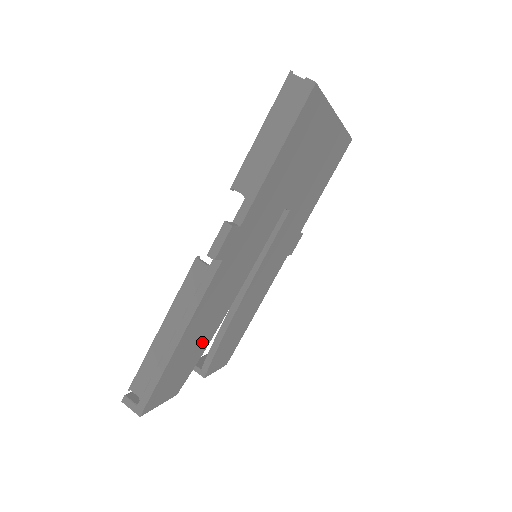
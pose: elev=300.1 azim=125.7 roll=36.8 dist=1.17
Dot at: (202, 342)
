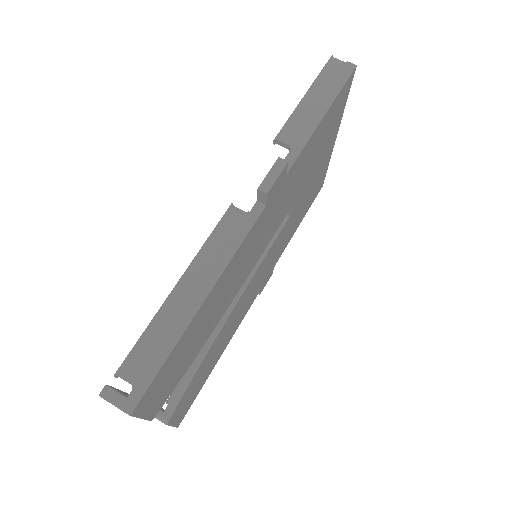
Dot at: (201, 338)
